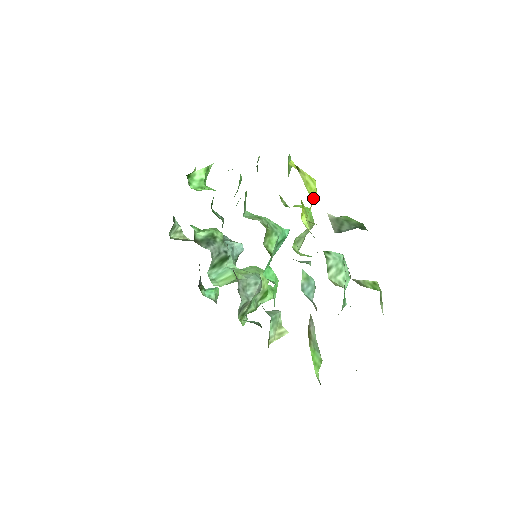
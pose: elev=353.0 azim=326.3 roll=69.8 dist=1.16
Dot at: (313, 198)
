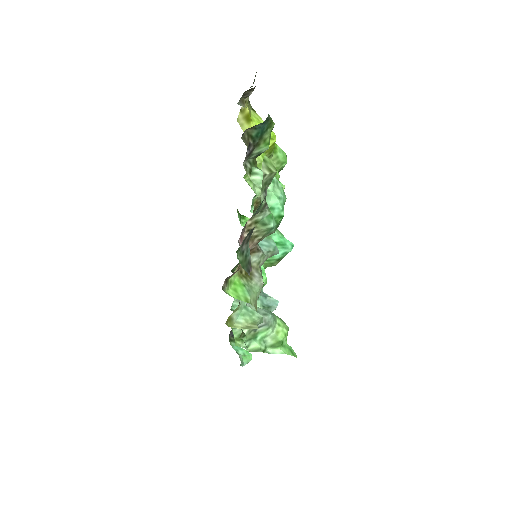
Dot at: occluded
